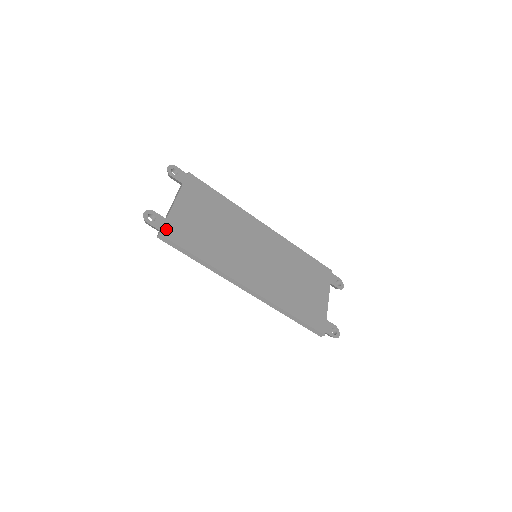
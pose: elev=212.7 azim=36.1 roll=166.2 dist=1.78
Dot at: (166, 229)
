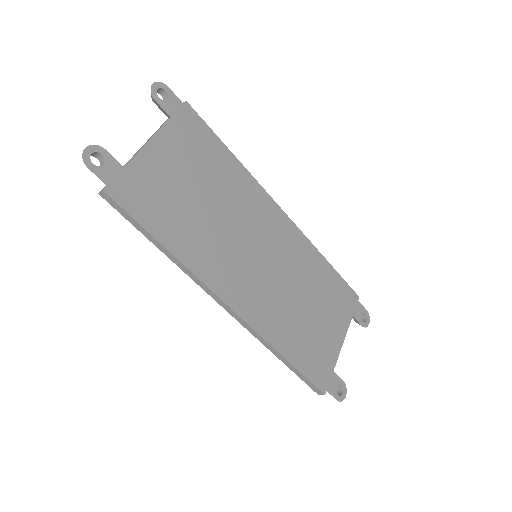
Dot at: (118, 184)
